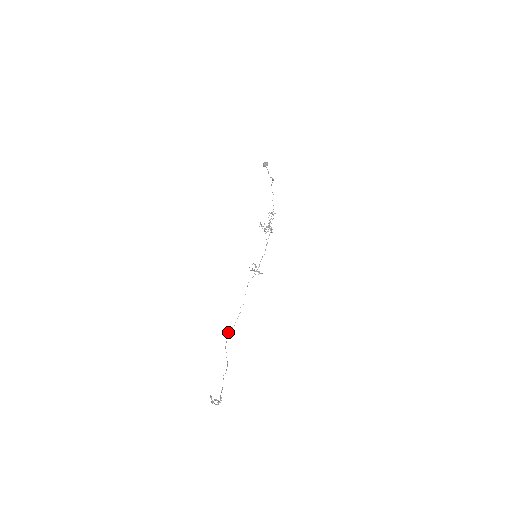
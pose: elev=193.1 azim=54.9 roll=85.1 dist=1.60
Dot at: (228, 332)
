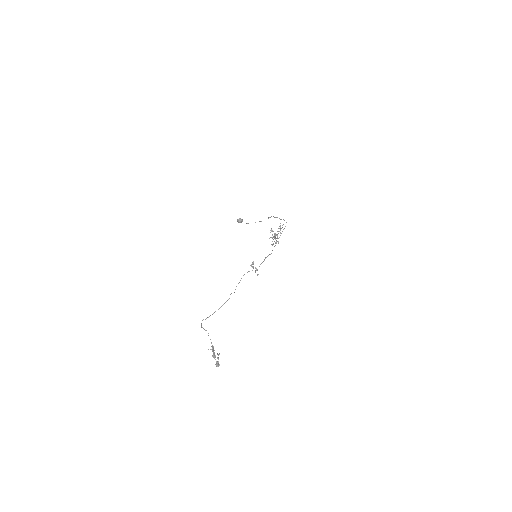
Dot at: occluded
